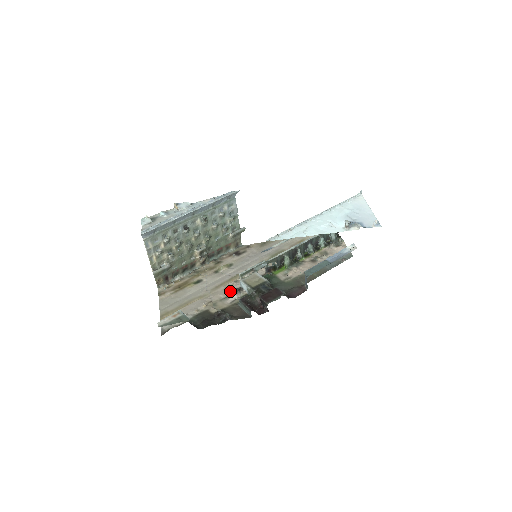
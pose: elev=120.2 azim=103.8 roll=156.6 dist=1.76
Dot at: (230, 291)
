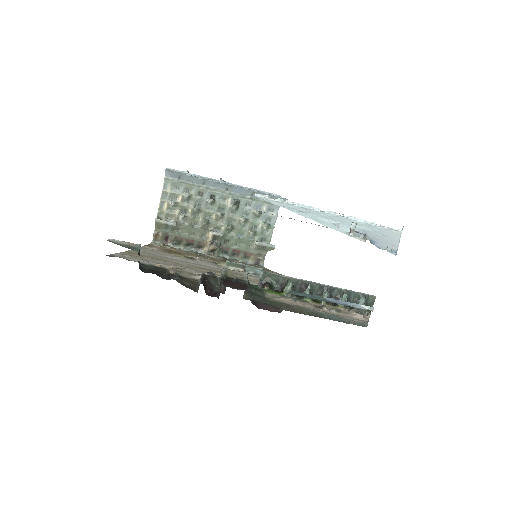
Dot at: occluded
